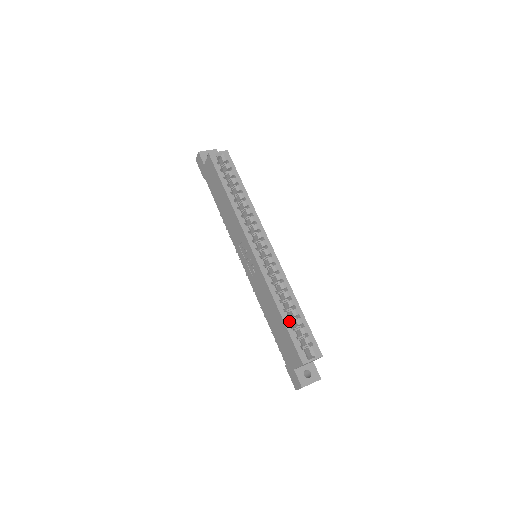
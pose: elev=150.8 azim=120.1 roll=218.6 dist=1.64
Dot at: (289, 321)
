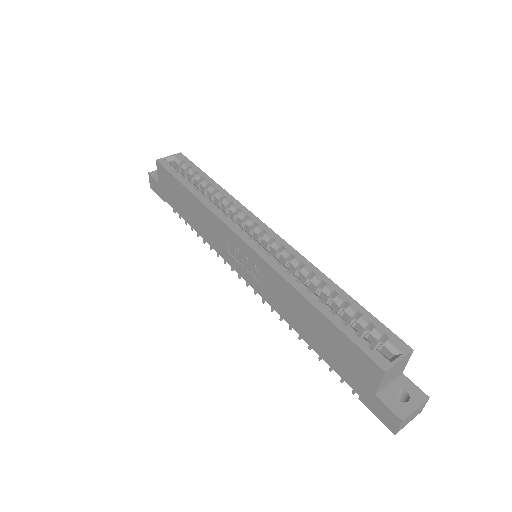
Dot at: occluded
